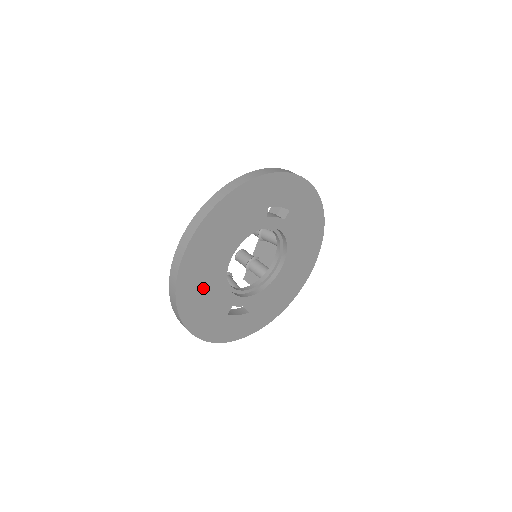
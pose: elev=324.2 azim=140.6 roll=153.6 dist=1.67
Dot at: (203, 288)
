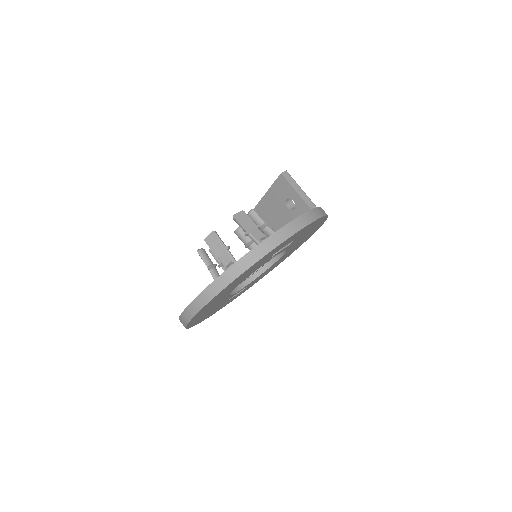
Dot at: (208, 311)
